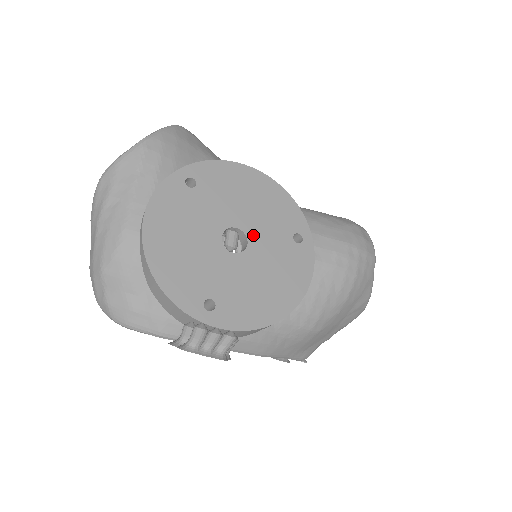
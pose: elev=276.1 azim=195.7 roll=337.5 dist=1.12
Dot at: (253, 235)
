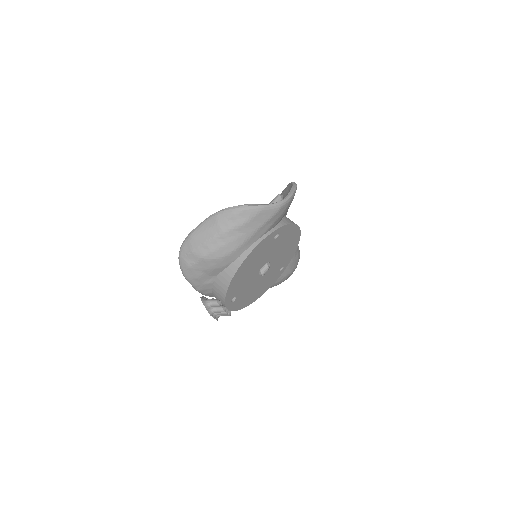
Dot at: (271, 266)
